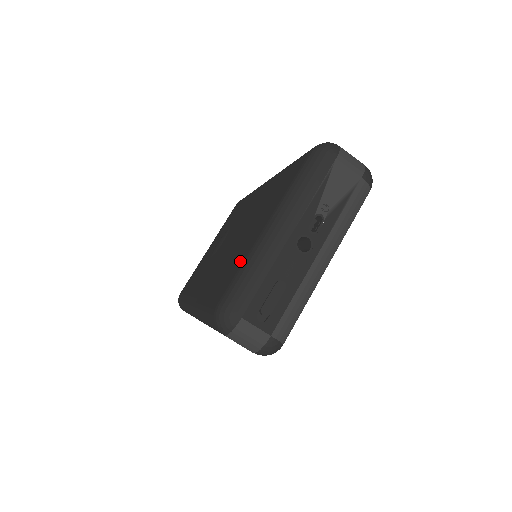
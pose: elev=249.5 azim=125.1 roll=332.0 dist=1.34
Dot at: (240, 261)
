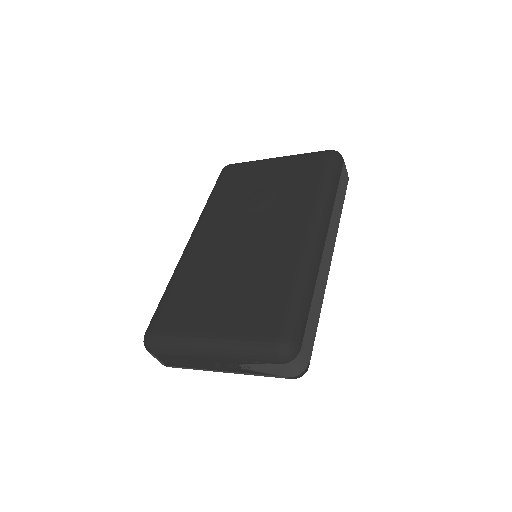
Dot at: (185, 324)
